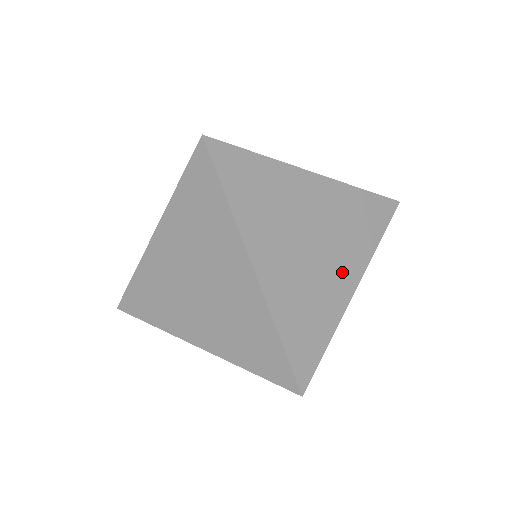
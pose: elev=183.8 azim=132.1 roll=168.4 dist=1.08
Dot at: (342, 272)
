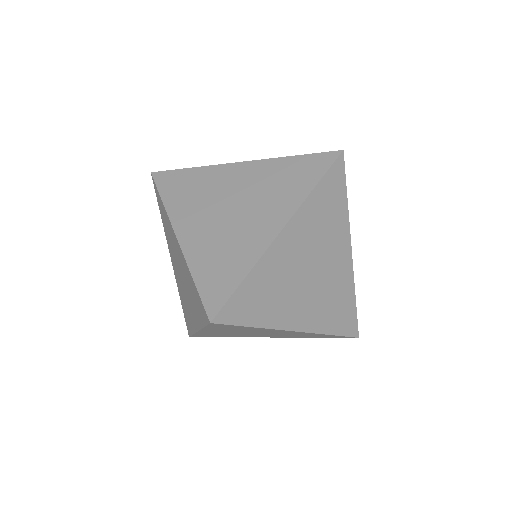
Dot at: (265, 221)
